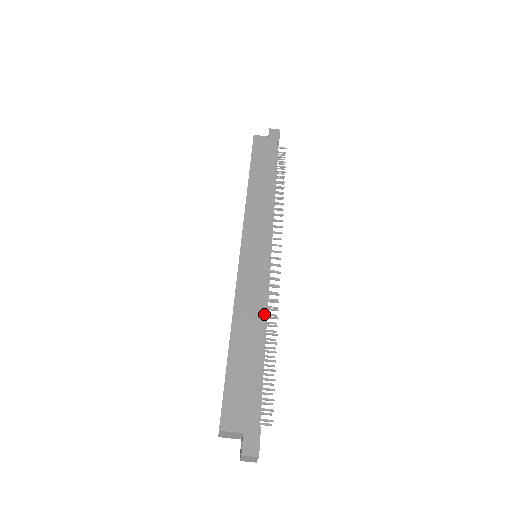
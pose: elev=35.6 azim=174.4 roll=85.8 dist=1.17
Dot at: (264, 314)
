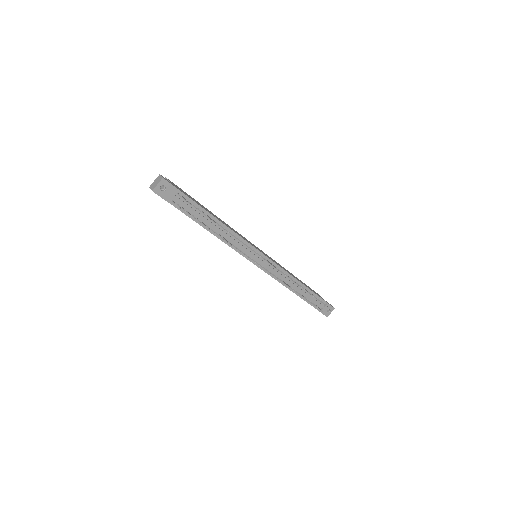
Dot at: (231, 229)
